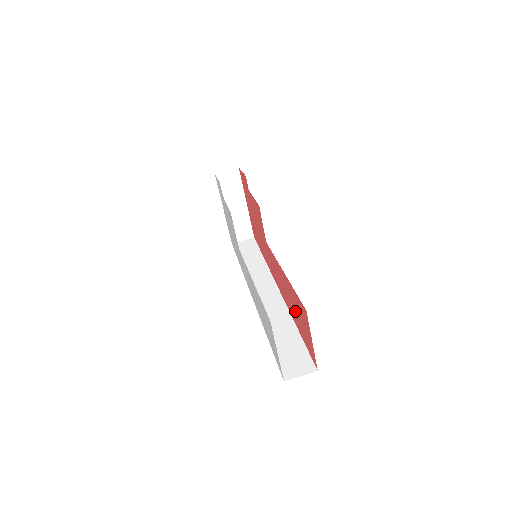
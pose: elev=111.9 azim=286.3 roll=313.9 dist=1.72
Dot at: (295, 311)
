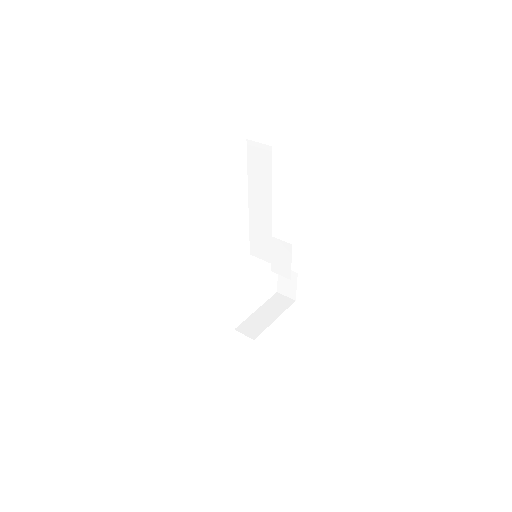
Dot at: occluded
